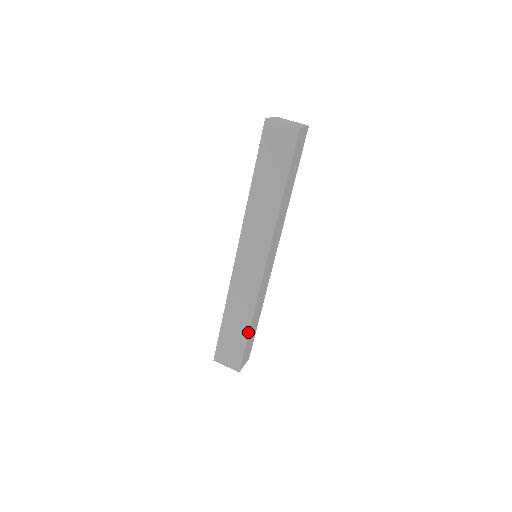
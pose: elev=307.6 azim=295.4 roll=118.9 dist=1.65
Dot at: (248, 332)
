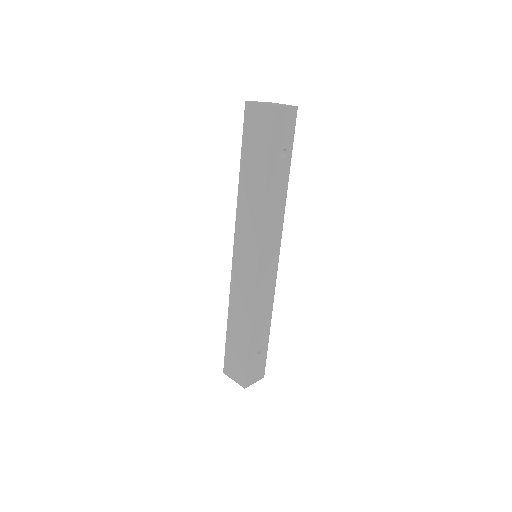
Dot at: (249, 342)
